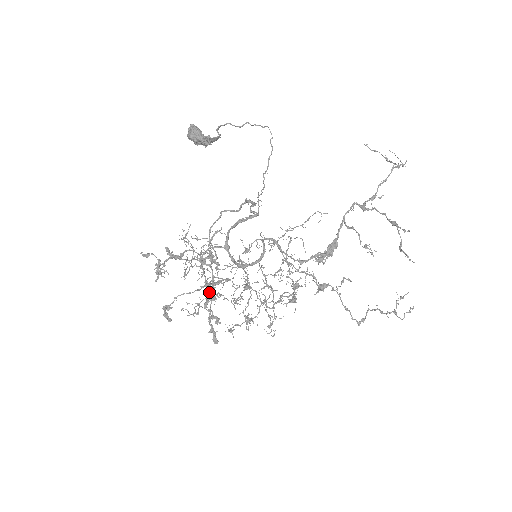
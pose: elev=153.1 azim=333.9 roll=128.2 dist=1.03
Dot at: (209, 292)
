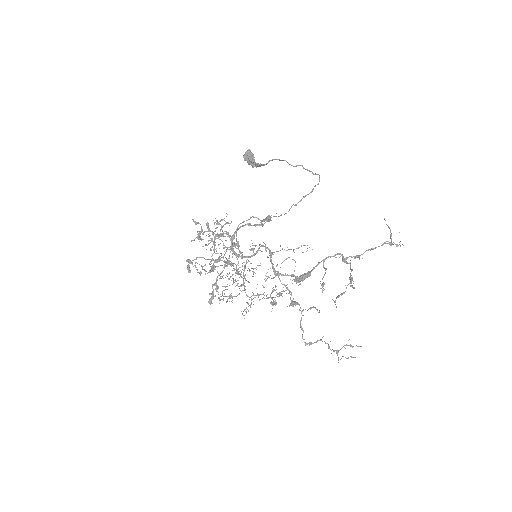
Dot at: (211, 261)
